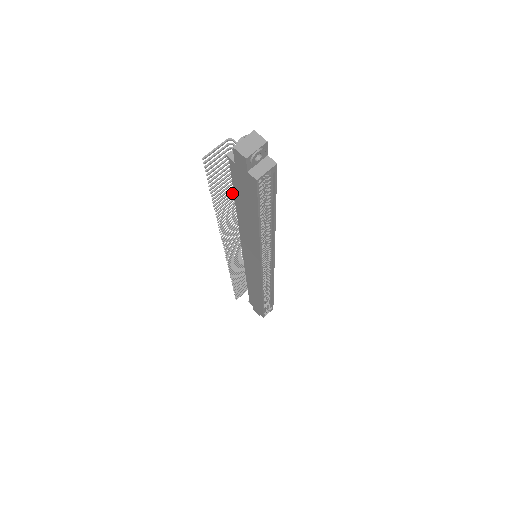
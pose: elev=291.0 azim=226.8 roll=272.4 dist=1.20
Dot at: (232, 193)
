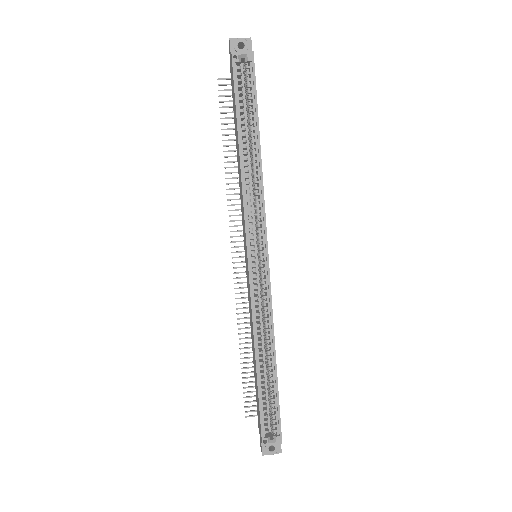
Dot at: occluded
